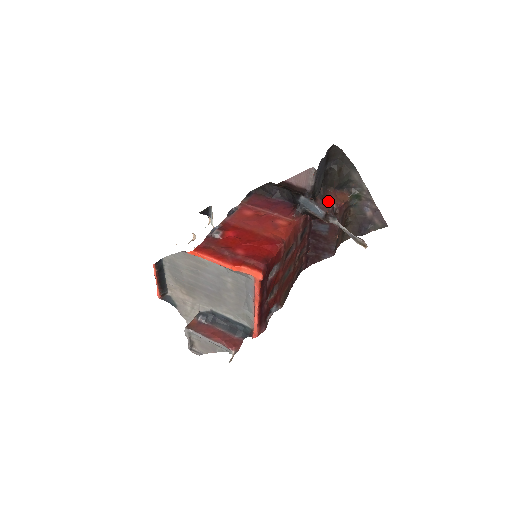
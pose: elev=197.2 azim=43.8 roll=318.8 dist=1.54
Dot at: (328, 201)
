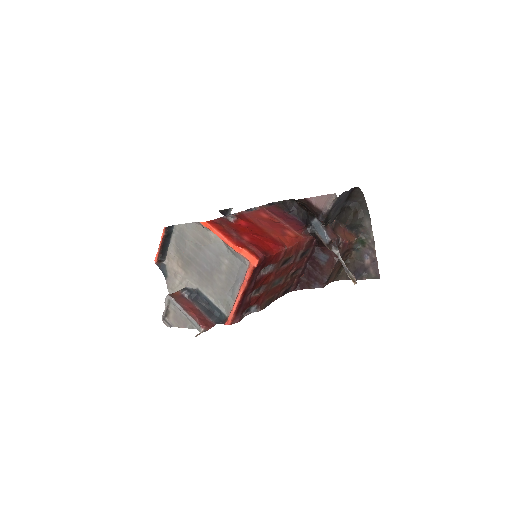
Dot at: (336, 233)
